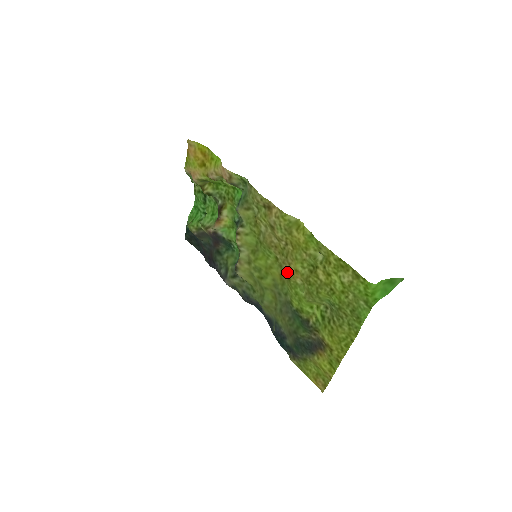
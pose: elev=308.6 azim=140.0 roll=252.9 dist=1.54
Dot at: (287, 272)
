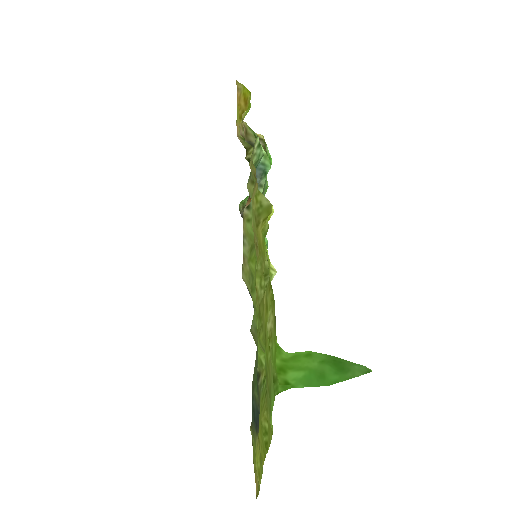
Dot at: occluded
